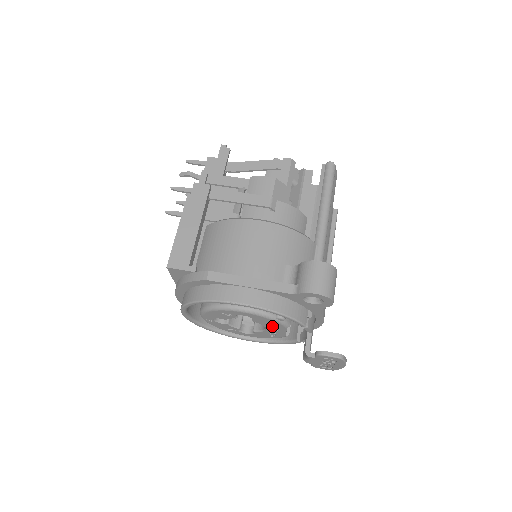
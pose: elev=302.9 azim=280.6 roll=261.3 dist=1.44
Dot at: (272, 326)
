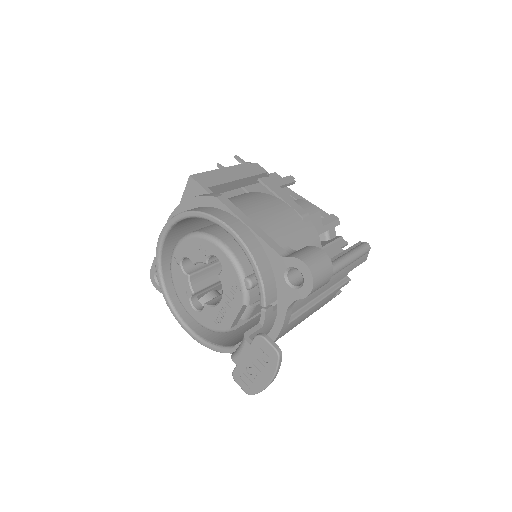
Dot at: (231, 294)
